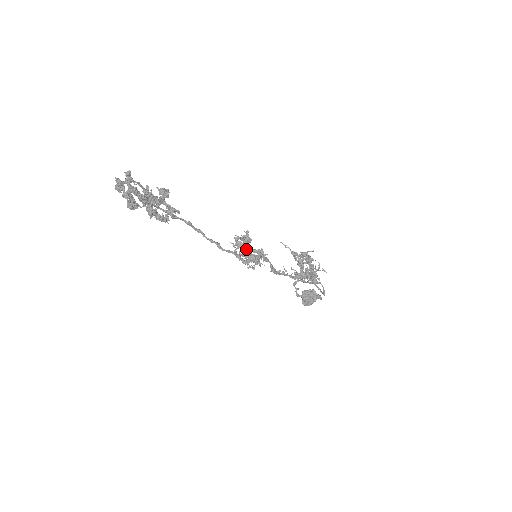
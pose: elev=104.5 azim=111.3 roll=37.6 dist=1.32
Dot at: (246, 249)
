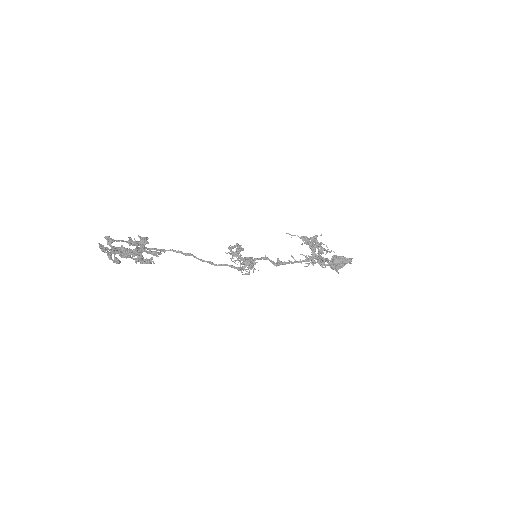
Dot at: (240, 257)
